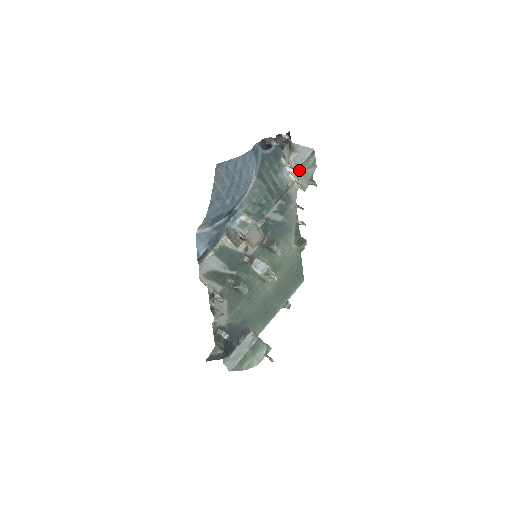
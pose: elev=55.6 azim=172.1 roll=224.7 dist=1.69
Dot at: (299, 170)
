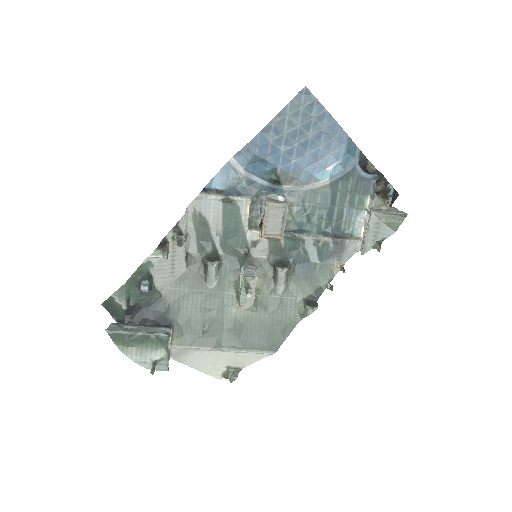
Dot at: (375, 215)
